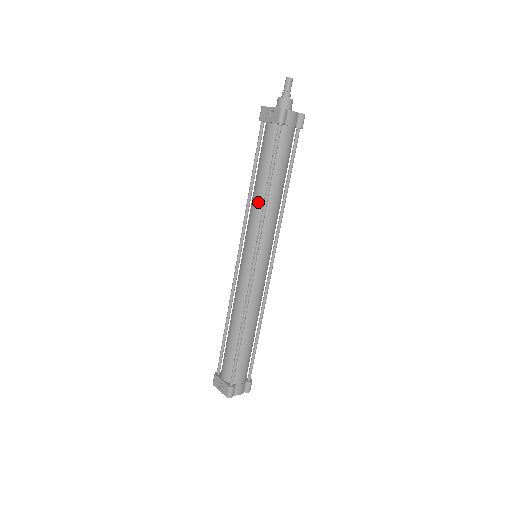
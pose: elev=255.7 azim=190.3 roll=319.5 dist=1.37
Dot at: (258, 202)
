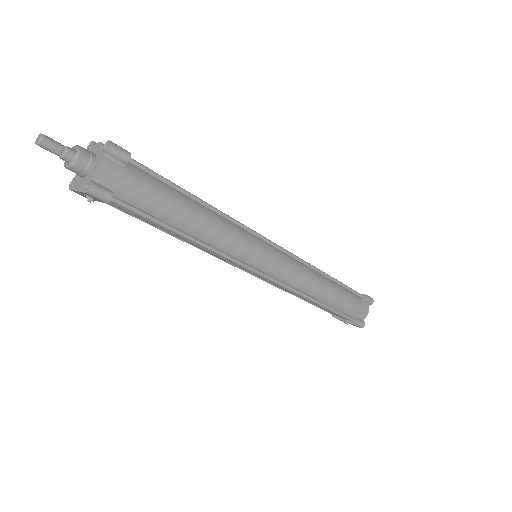
Dot at: (198, 246)
